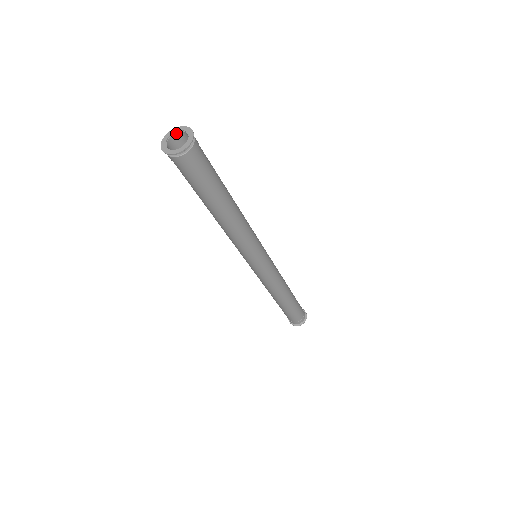
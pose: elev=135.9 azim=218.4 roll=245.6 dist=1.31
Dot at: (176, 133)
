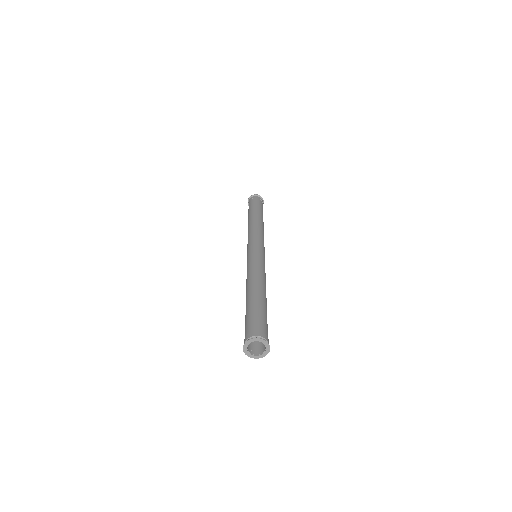
Dot at: occluded
